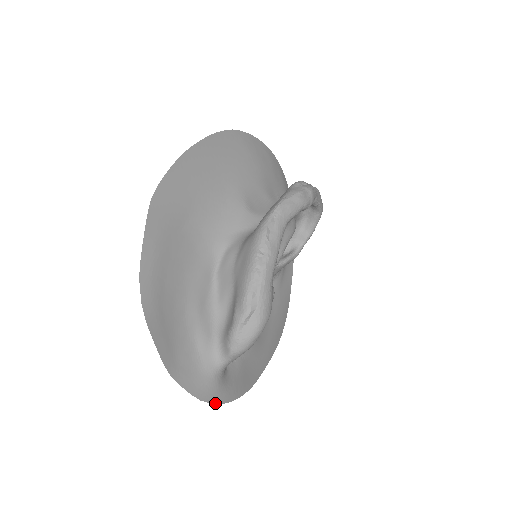
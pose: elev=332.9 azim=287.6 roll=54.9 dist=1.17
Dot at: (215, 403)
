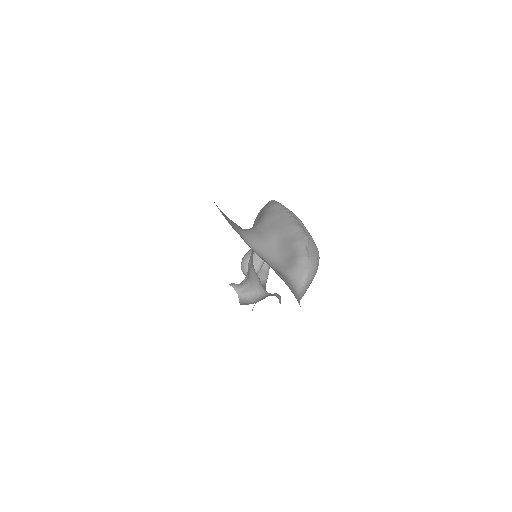
Dot at: occluded
